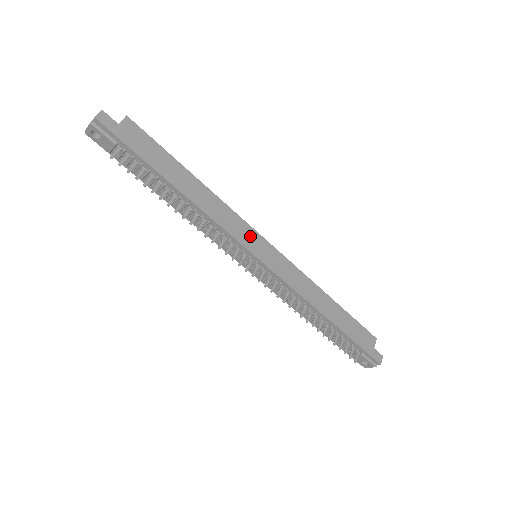
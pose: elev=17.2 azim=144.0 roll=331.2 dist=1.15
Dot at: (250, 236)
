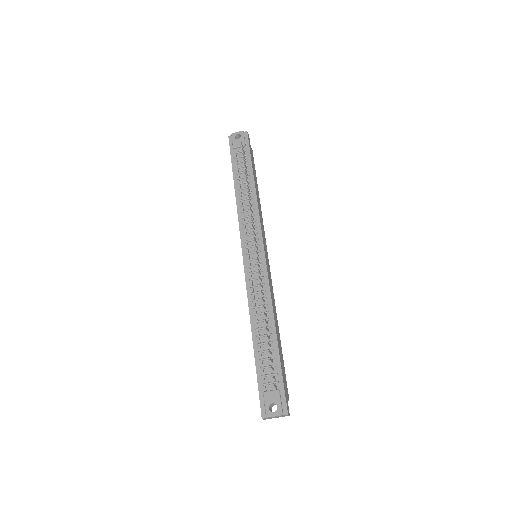
Dot at: (265, 240)
